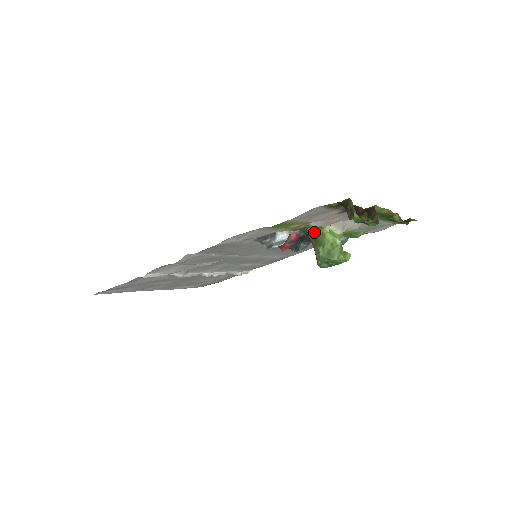
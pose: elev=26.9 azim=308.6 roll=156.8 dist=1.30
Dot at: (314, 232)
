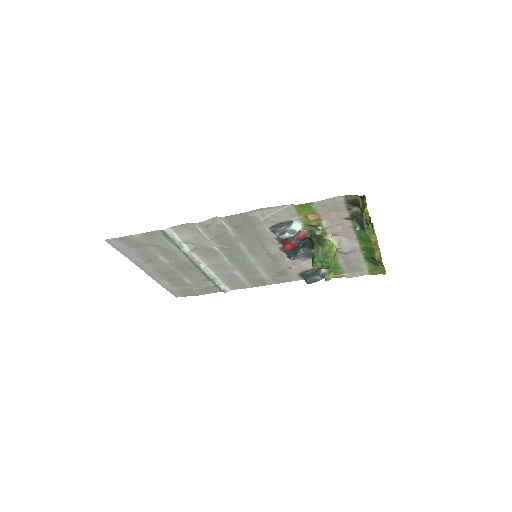
Dot at: (319, 236)
